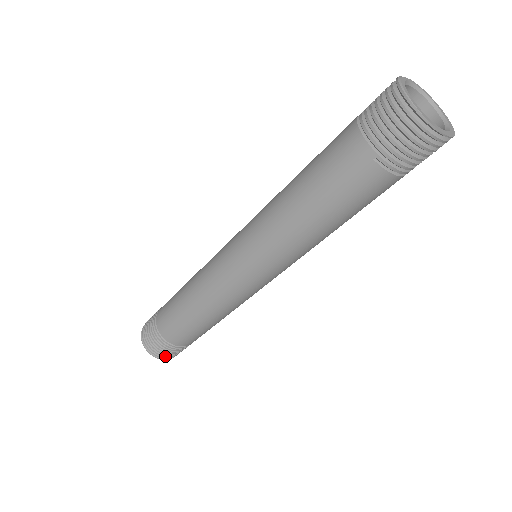
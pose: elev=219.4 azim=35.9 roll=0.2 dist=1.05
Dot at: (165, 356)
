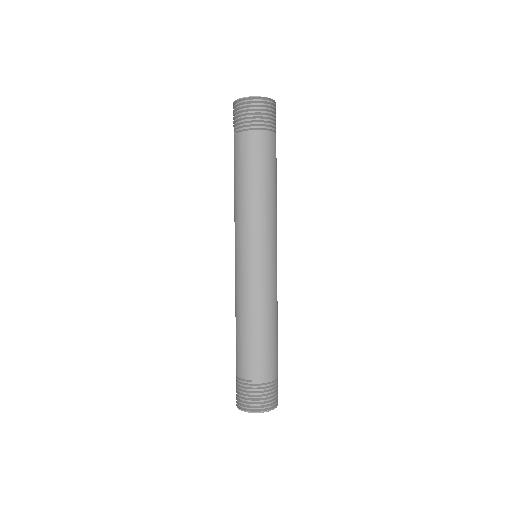
Dot at: (245, 404)
